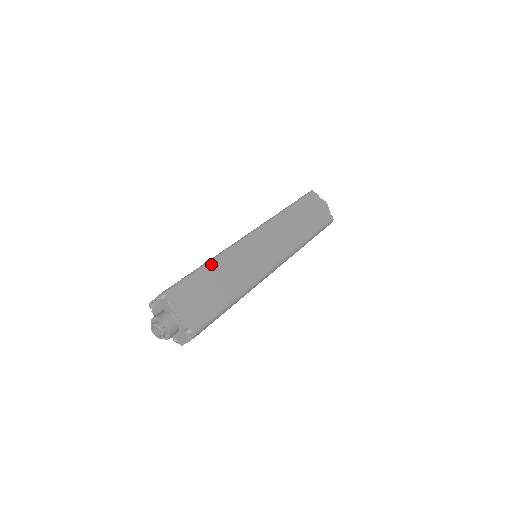
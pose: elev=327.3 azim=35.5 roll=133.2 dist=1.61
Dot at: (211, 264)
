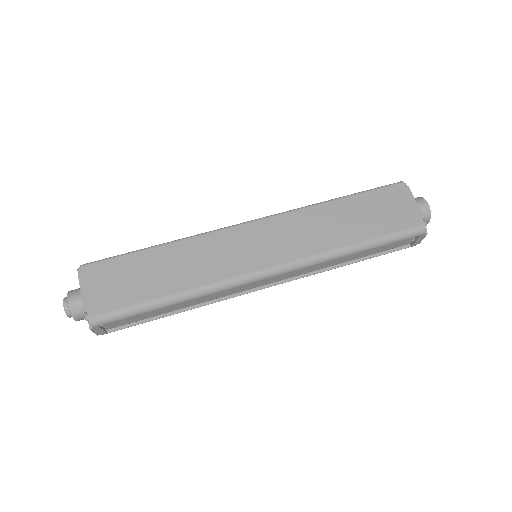
Dot at: (161, 248)
